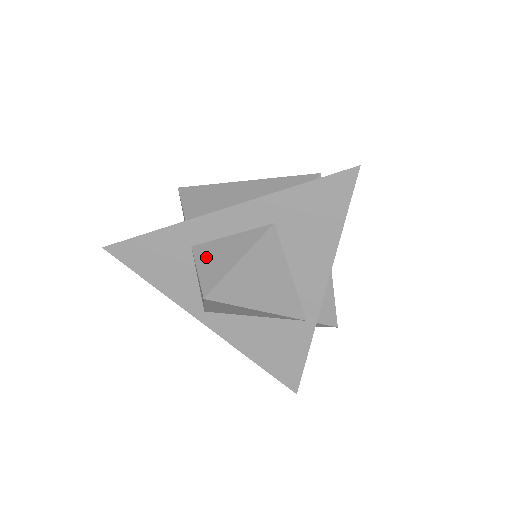
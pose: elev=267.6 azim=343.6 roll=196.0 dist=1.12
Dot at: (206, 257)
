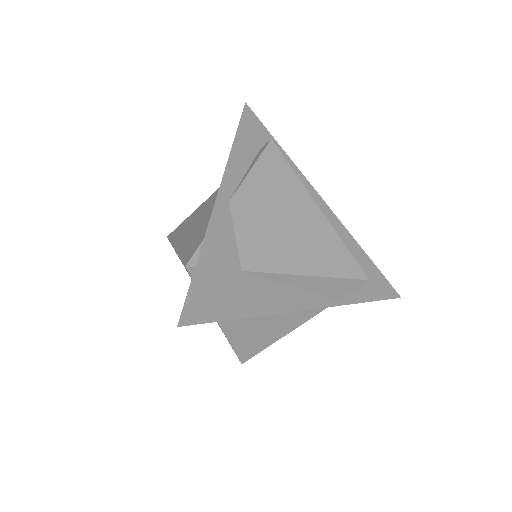
Dot at: occluded
